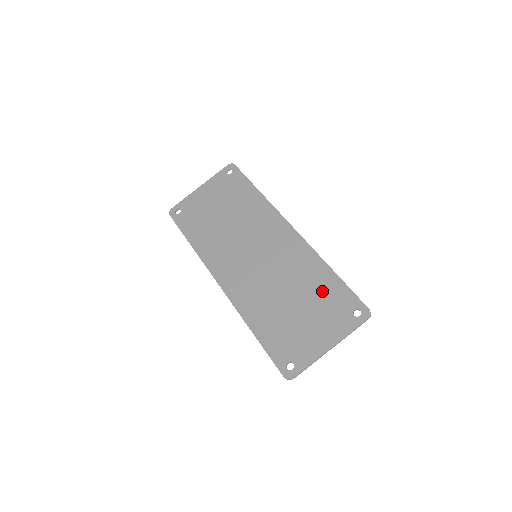
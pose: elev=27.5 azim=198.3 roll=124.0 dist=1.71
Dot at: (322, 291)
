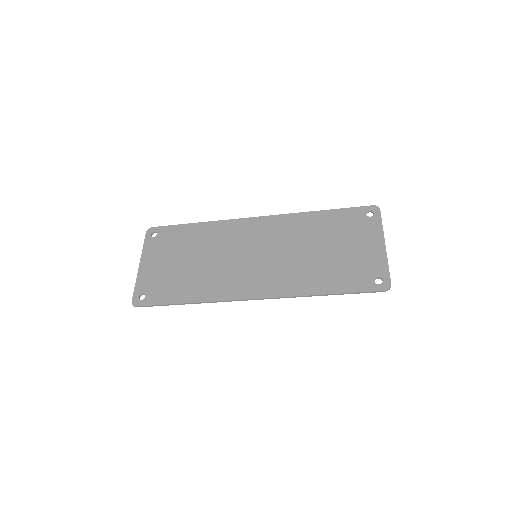
Dot at: (332, 226)
